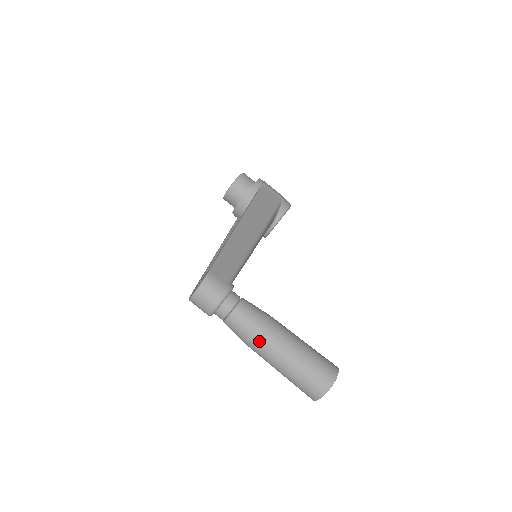
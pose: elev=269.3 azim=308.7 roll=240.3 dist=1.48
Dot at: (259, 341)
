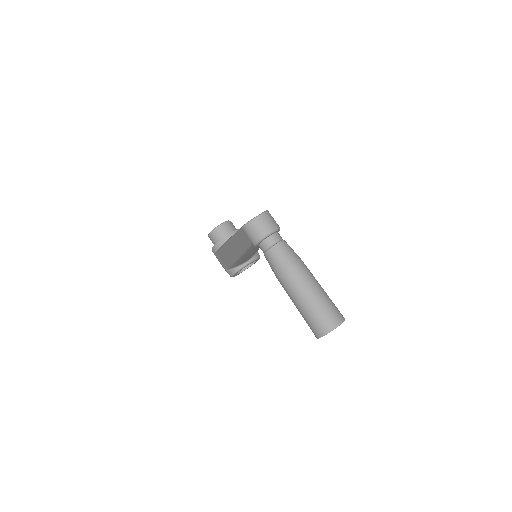
Dot at: (298, 268)
